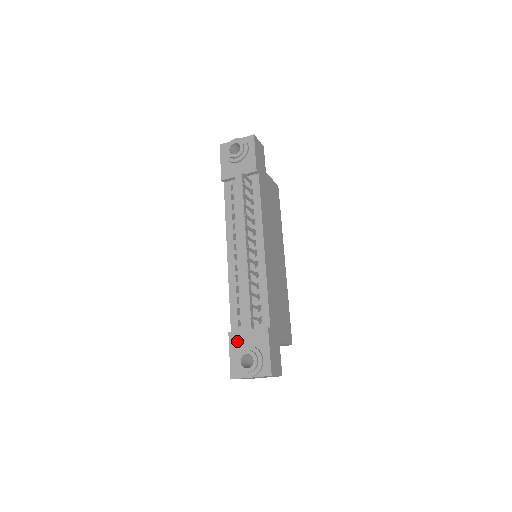
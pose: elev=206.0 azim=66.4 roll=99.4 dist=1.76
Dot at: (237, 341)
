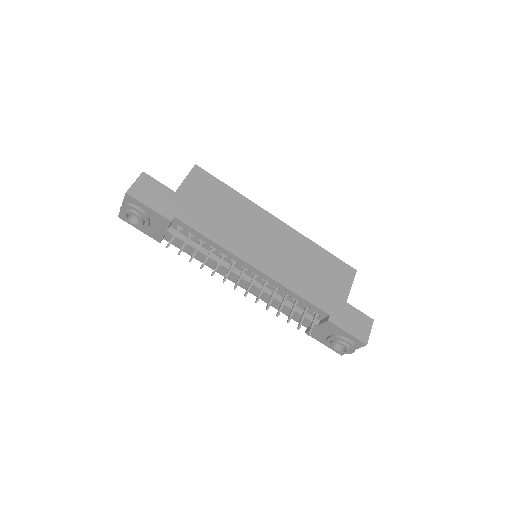
Dot at: (317, 336)
